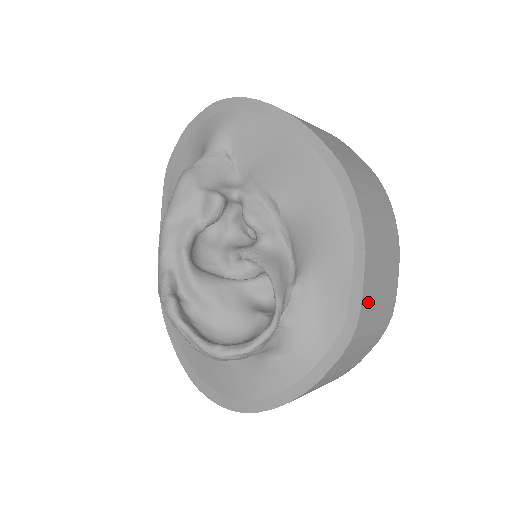
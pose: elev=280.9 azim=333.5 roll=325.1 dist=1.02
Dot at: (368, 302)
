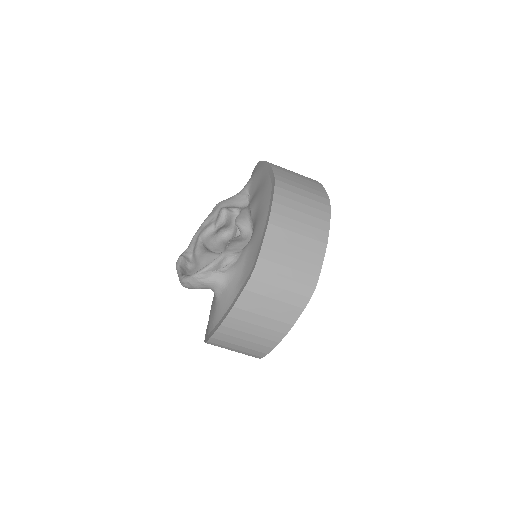
Dot at: (270, 257)
